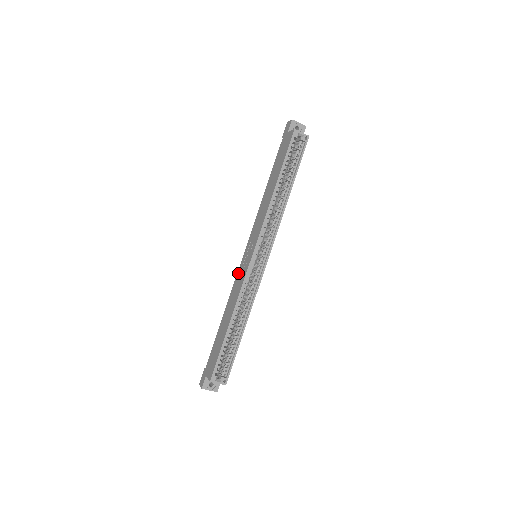
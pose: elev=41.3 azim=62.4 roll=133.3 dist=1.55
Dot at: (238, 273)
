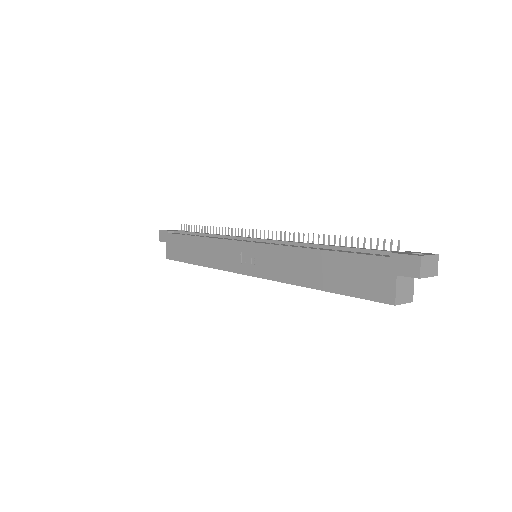
Dot at: (229, 245)
